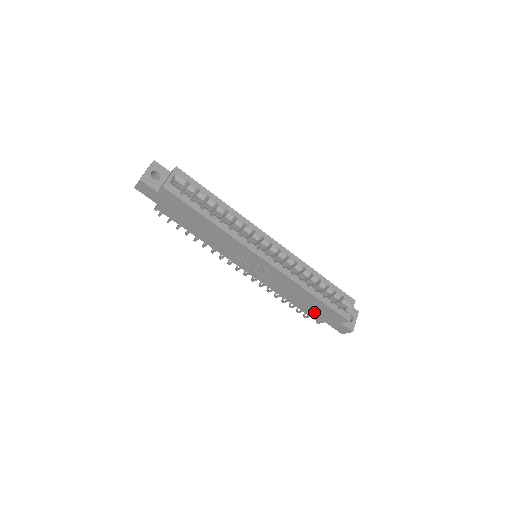
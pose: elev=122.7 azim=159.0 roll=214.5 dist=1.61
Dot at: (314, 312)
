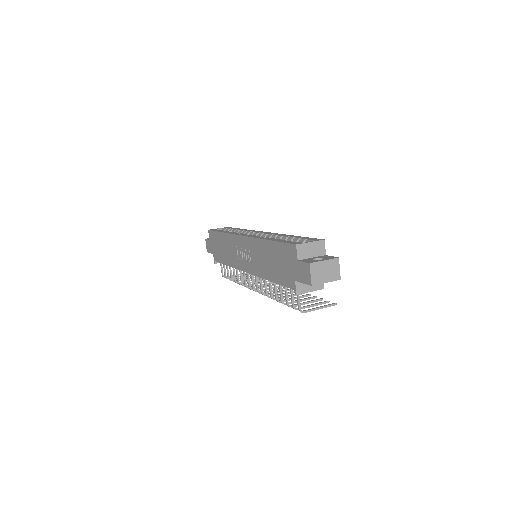
Dot at: (284, 272)
